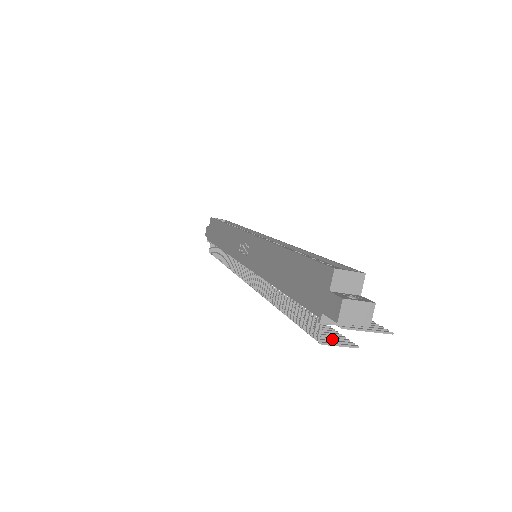
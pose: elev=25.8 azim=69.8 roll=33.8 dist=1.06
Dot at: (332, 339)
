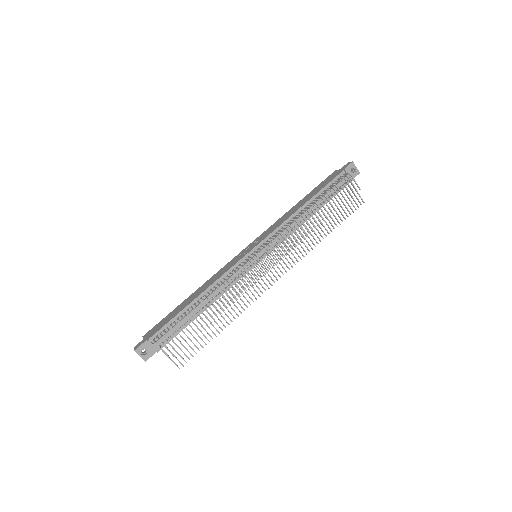
Dot at: (350, 187)
